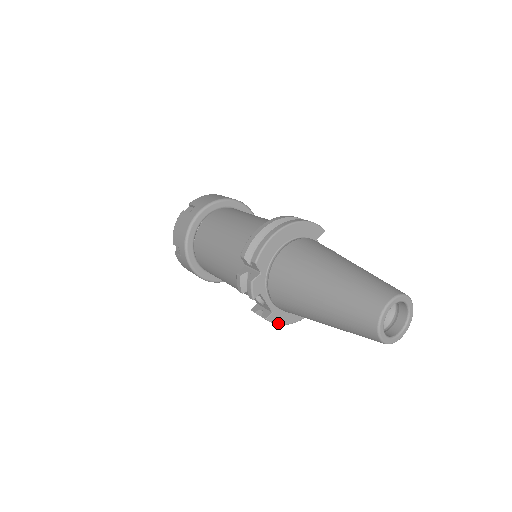
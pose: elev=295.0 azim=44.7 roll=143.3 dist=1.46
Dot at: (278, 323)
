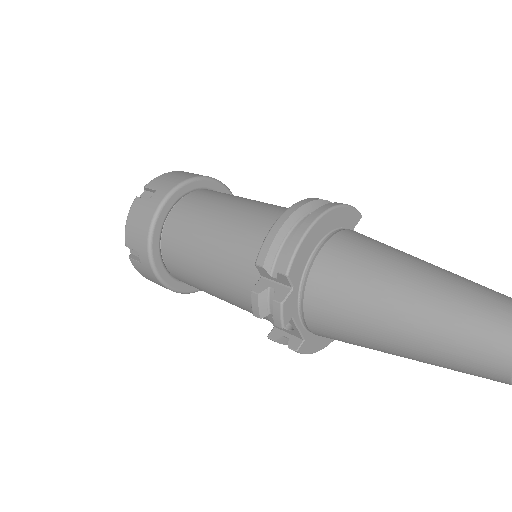
Dot at: (309, 352)
